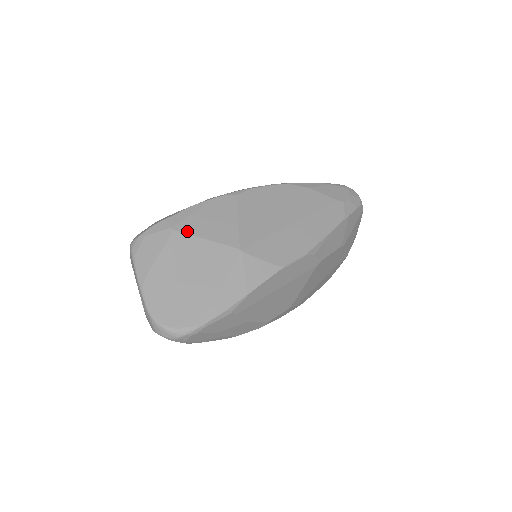
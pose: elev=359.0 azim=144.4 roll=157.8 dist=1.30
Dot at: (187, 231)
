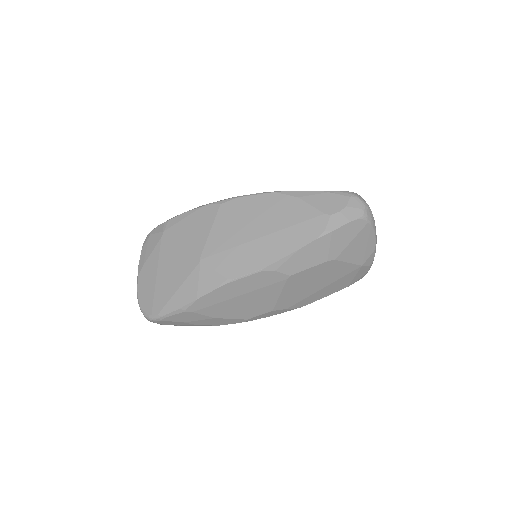
Dot at: (172, 236)
